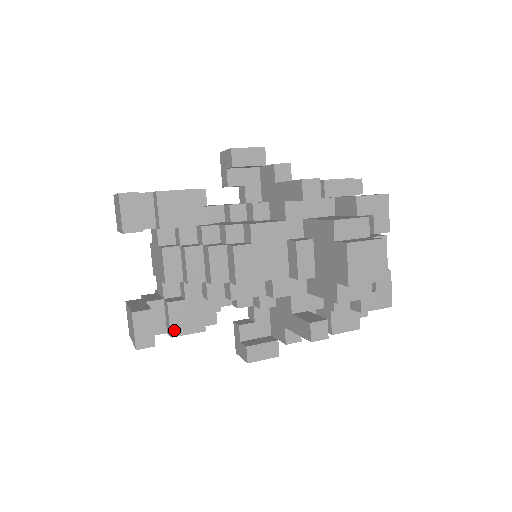
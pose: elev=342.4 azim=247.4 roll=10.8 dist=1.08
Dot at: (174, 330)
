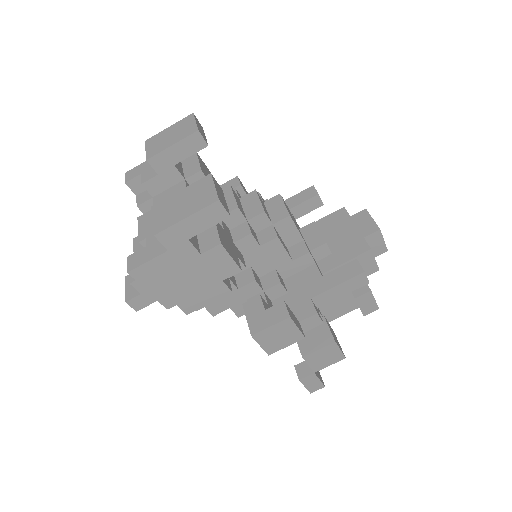
Dot at: (222, 241)
